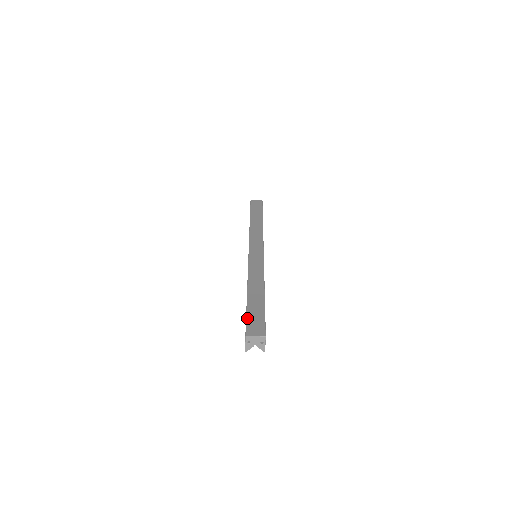
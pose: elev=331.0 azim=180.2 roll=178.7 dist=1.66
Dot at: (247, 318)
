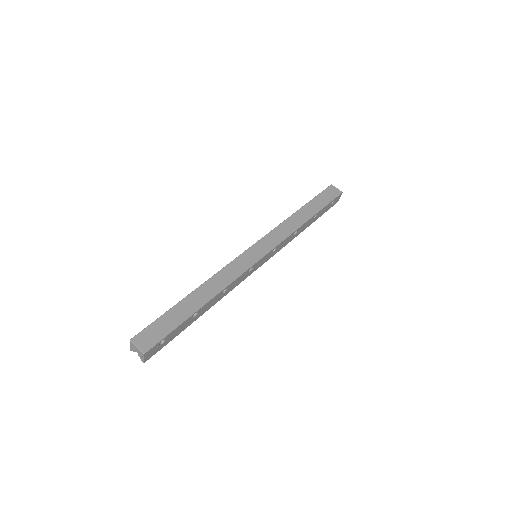
Dot at: (154, 322)
